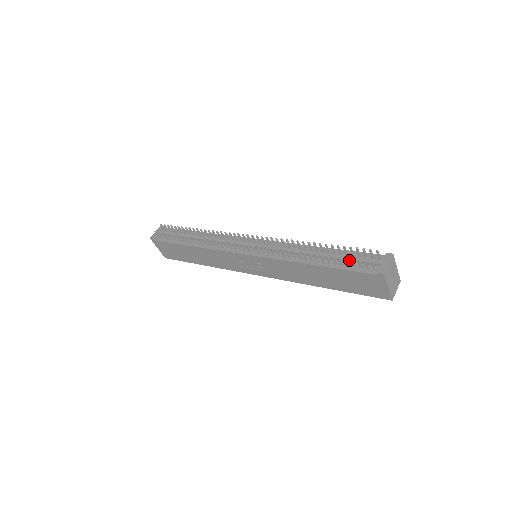
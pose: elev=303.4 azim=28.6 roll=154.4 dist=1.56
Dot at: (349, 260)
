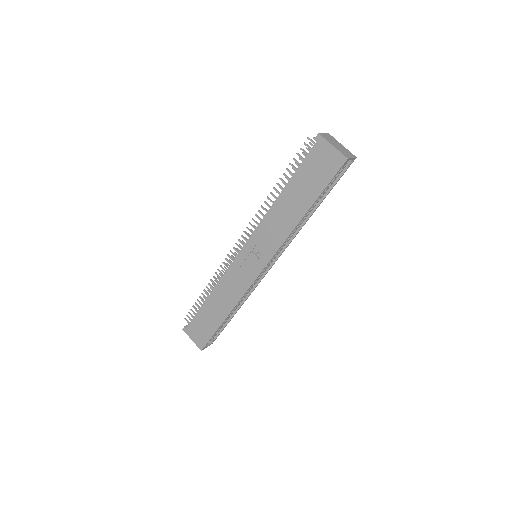
Dot at: occluded
